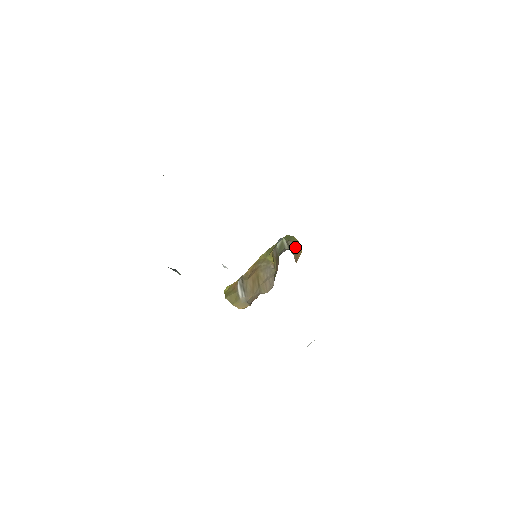
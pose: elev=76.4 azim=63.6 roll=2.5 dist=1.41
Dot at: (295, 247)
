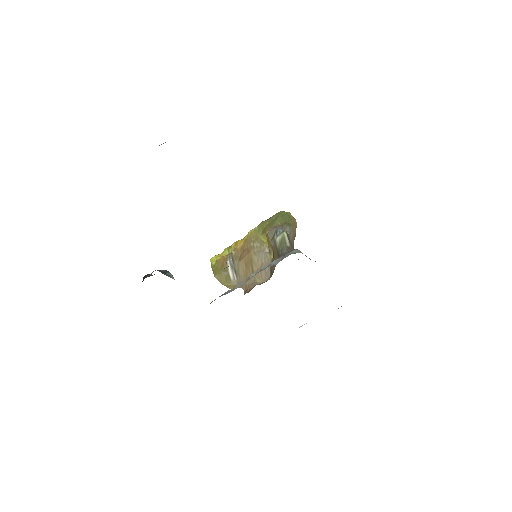
Dot at: (293, 231)
